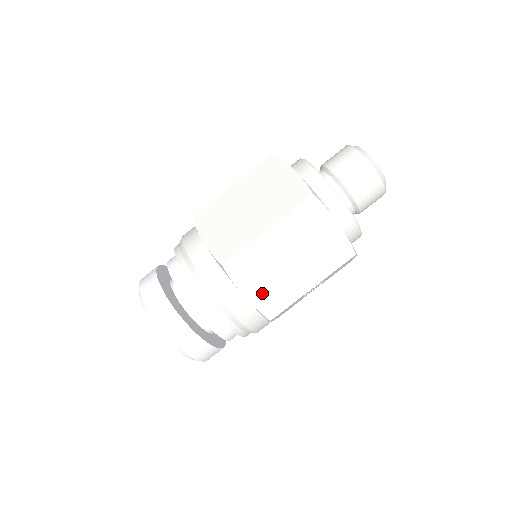
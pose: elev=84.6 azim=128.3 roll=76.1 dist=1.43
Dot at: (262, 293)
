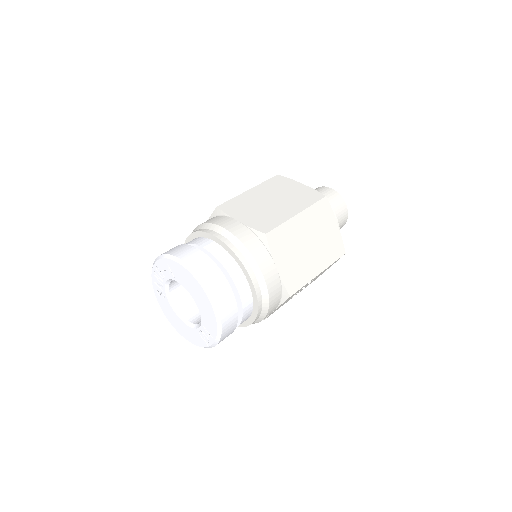
Dot at: (288, 268)
